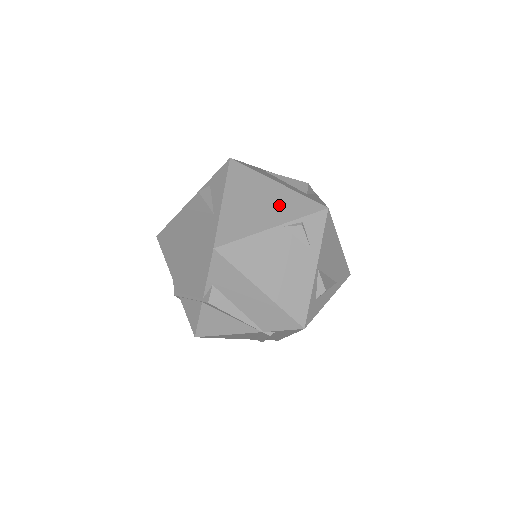
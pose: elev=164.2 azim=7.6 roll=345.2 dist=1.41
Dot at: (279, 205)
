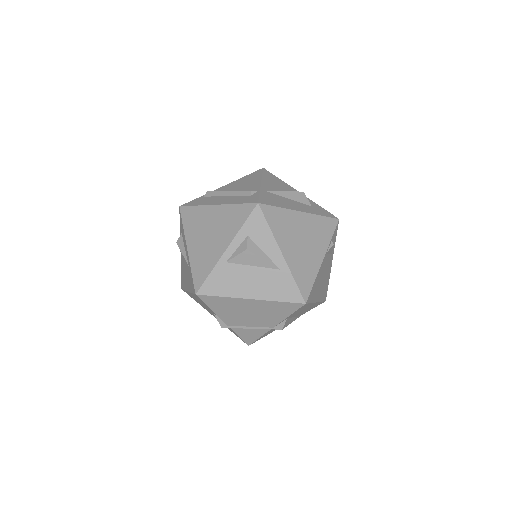
Dot at: (315, 235)
